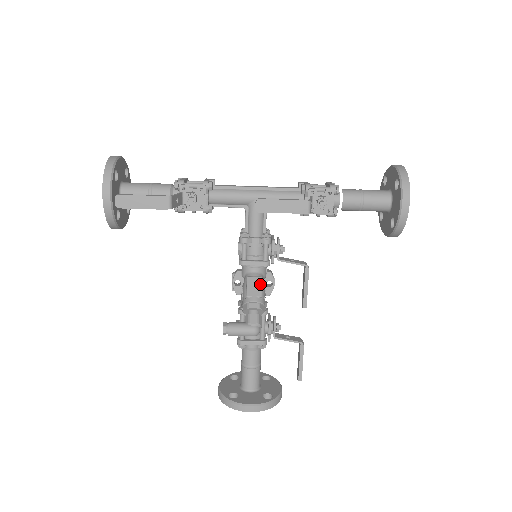
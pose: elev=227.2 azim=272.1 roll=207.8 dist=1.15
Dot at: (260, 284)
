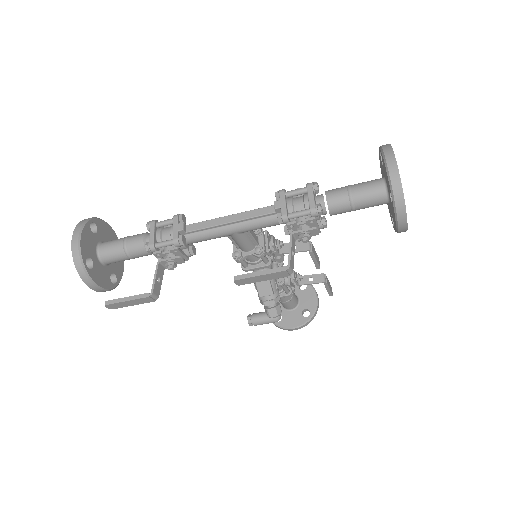
Dot at: (268, 283)
